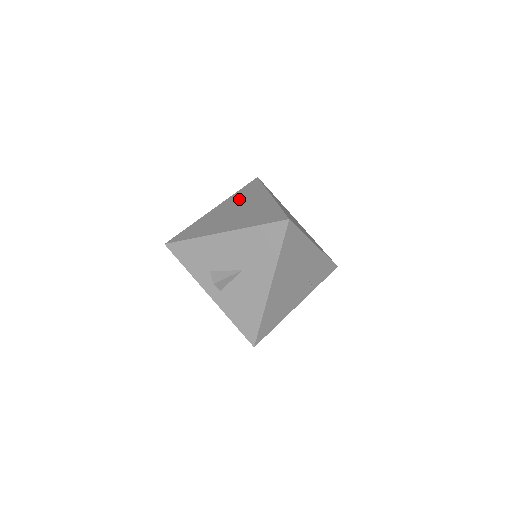
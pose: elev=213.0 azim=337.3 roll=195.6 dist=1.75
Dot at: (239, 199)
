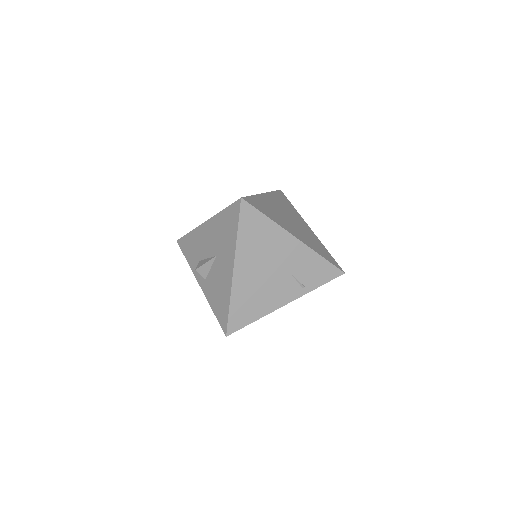
Dot at: occluded
